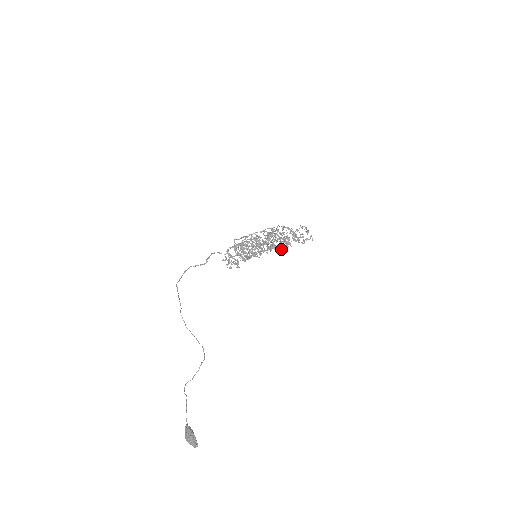
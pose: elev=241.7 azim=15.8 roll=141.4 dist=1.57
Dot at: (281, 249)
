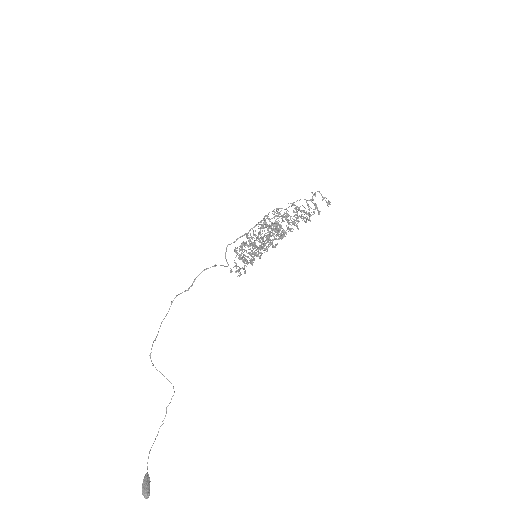
Dot at: (282, 238)
